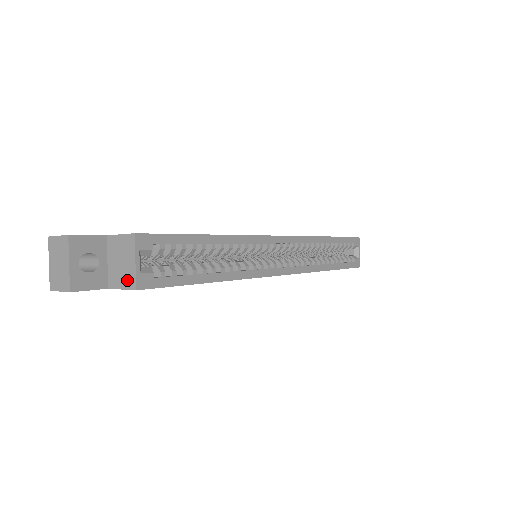
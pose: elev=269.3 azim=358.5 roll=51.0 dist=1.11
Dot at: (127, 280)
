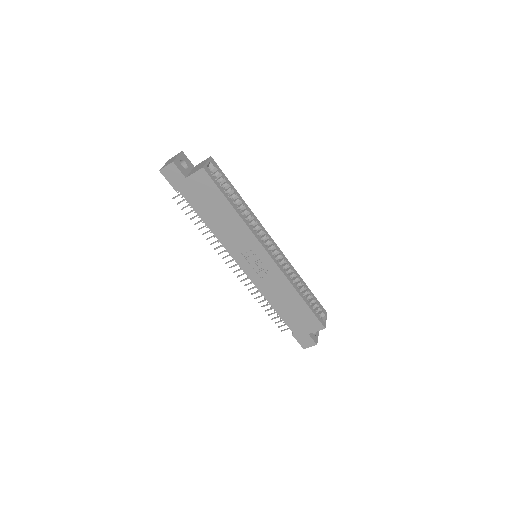
Dot at: (199, 168)
